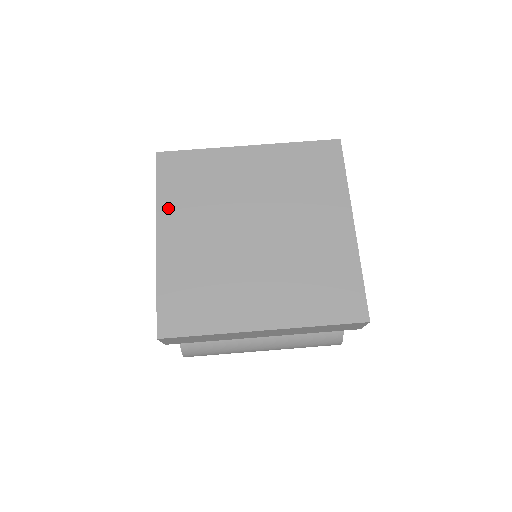
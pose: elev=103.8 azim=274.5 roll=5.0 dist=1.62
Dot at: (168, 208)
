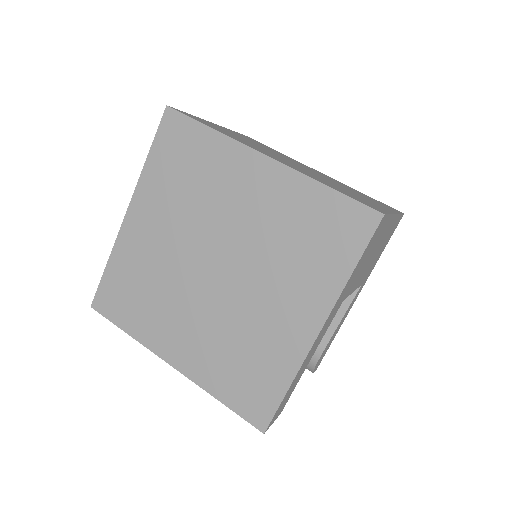
Dot at: (149, 185)
